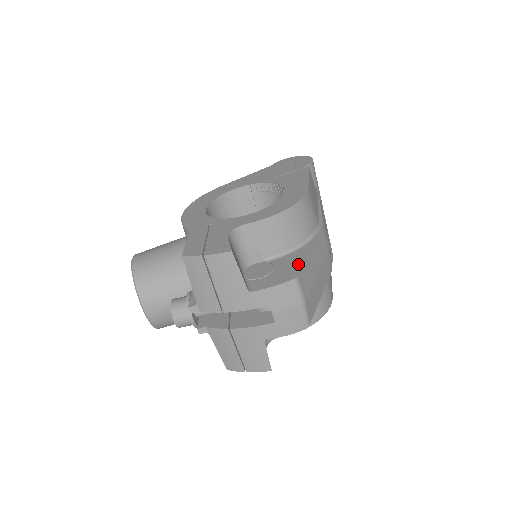
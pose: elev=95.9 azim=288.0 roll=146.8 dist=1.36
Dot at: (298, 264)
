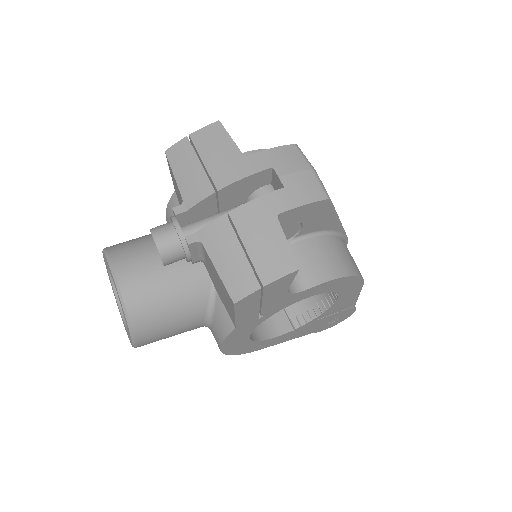
Dot at: occluded
